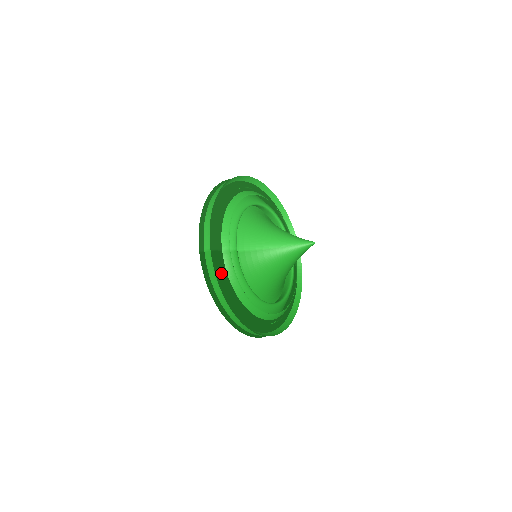
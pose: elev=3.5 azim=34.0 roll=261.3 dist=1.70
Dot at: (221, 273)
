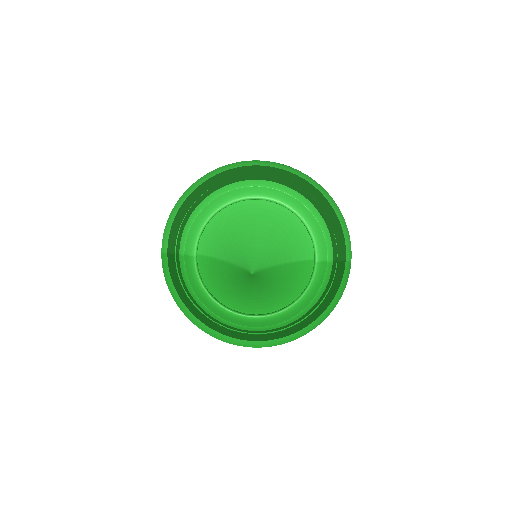
Dot at: (176, 276)
